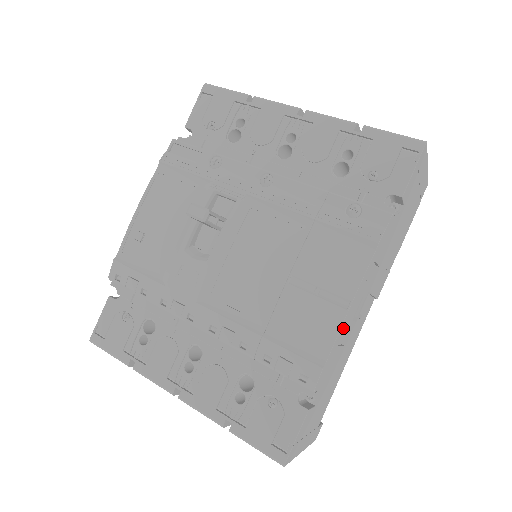
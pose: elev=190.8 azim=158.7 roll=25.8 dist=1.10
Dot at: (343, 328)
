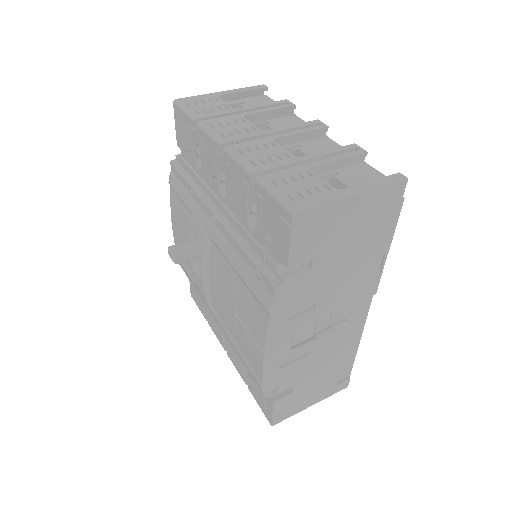
Dot at: (273, 362)
